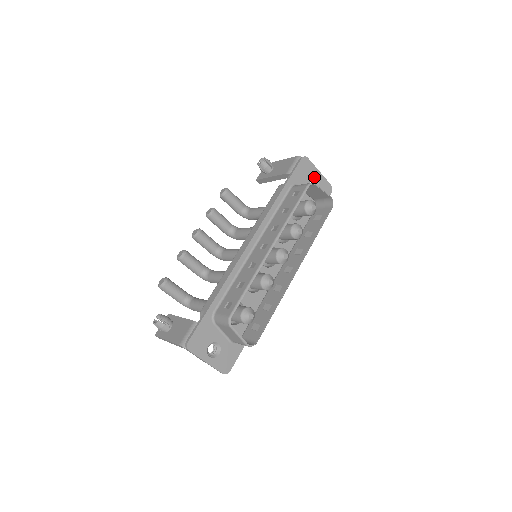
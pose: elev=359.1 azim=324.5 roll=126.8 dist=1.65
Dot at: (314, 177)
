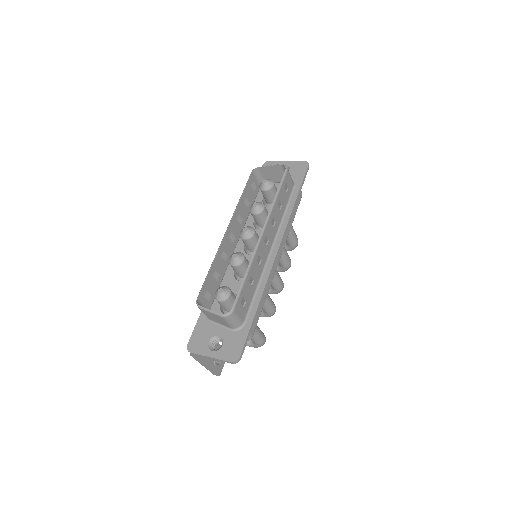
Dot at: occluded
